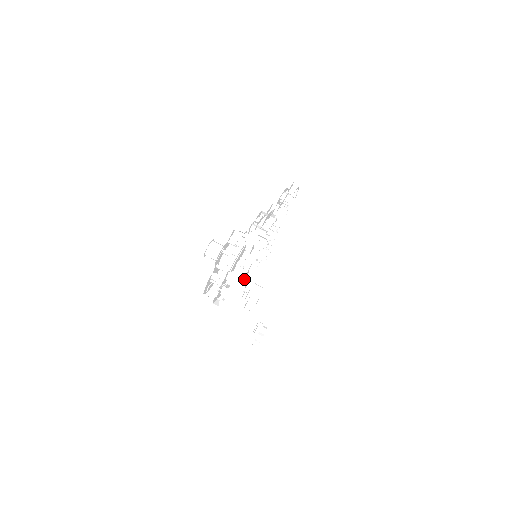
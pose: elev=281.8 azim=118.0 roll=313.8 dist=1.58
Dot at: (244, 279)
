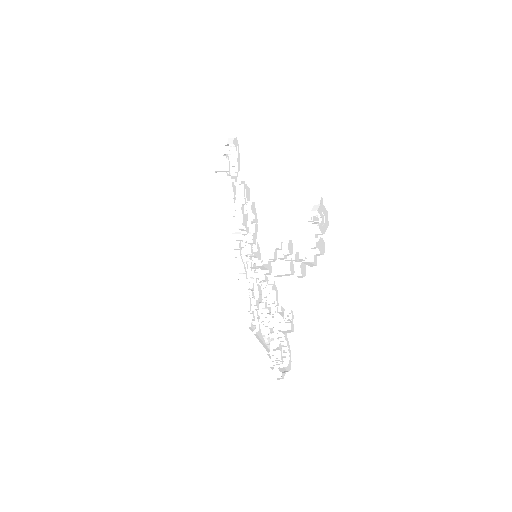
Dot at: occluded
